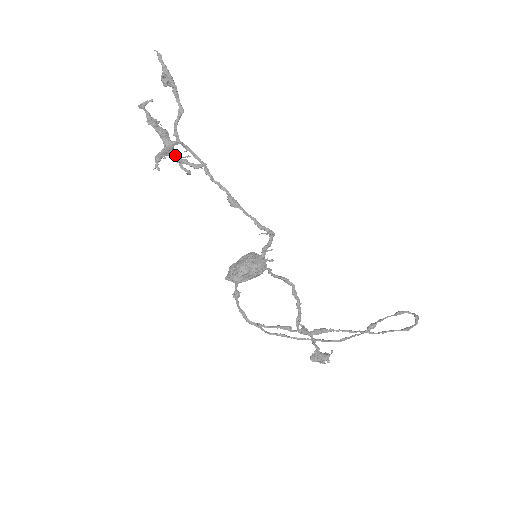
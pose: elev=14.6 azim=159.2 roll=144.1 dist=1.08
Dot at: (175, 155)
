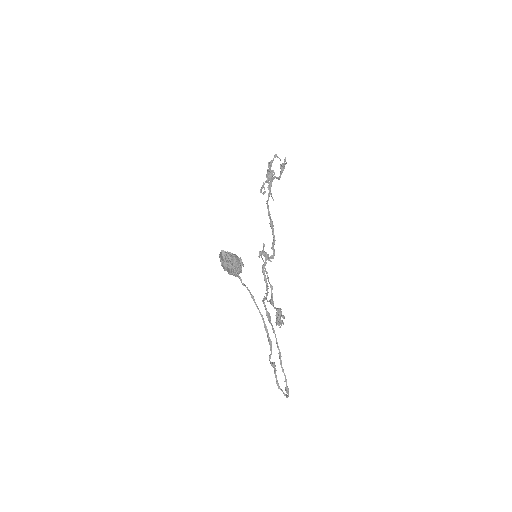
Dot at: occluded
